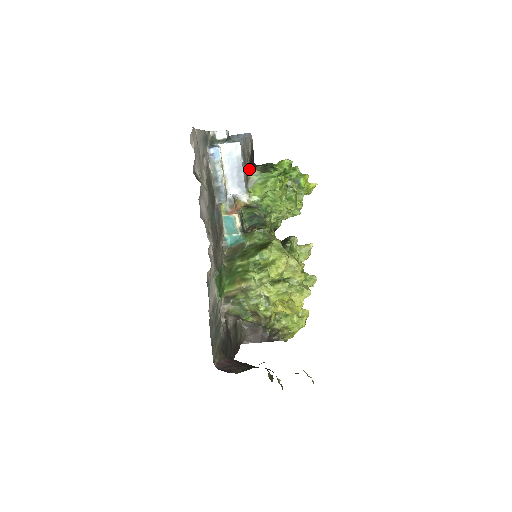
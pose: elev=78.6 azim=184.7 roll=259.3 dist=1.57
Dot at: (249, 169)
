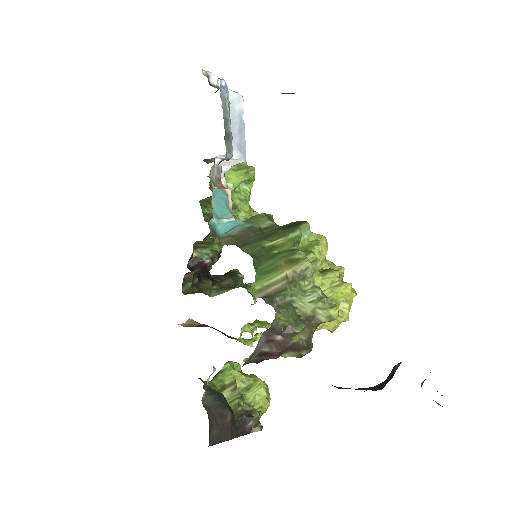
Dot at: occluded
